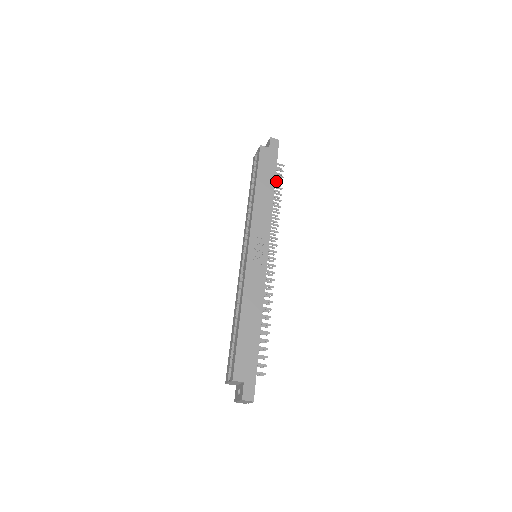
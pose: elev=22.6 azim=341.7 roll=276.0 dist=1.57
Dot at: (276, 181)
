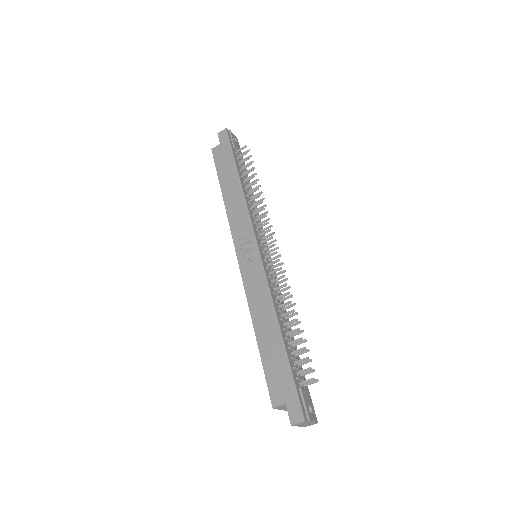
Dot at: (244, 167)
